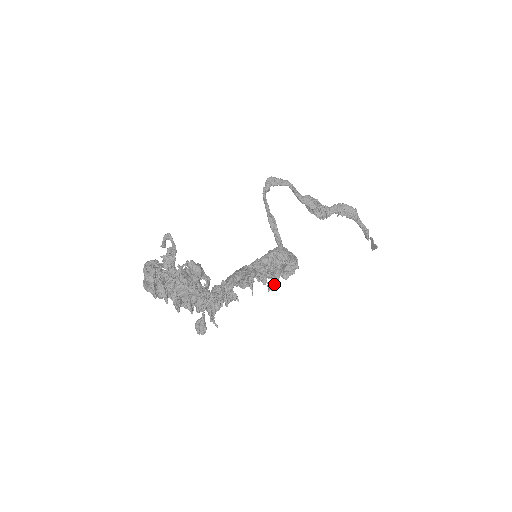
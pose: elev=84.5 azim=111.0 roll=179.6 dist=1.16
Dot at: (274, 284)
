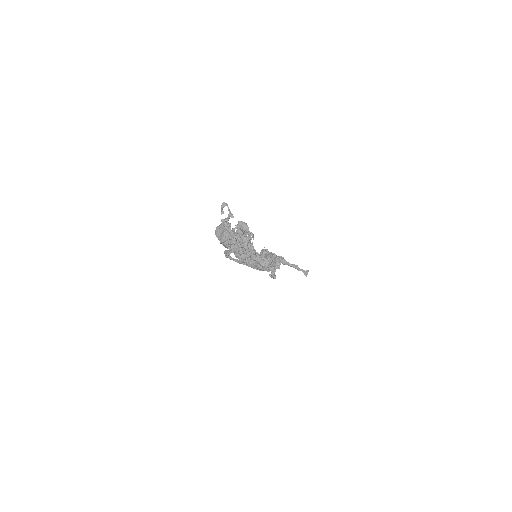
Dot at: (274, 273)
